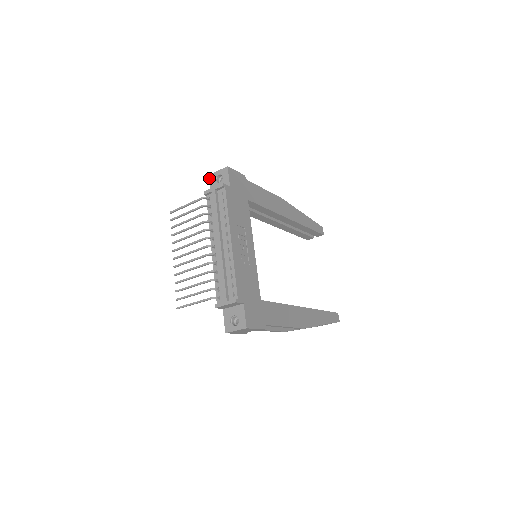
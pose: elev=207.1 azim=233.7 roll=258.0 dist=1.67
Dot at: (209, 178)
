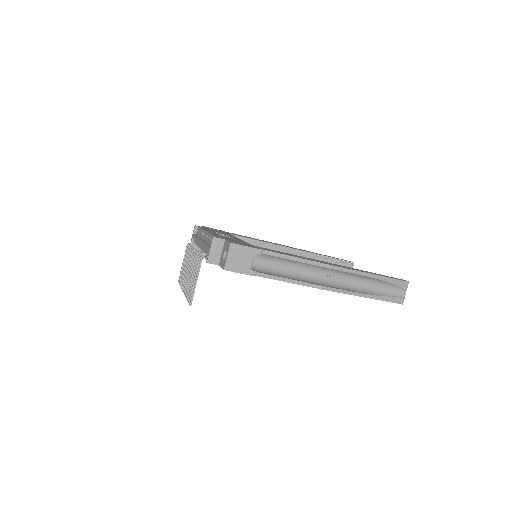
Dot at: occluded
